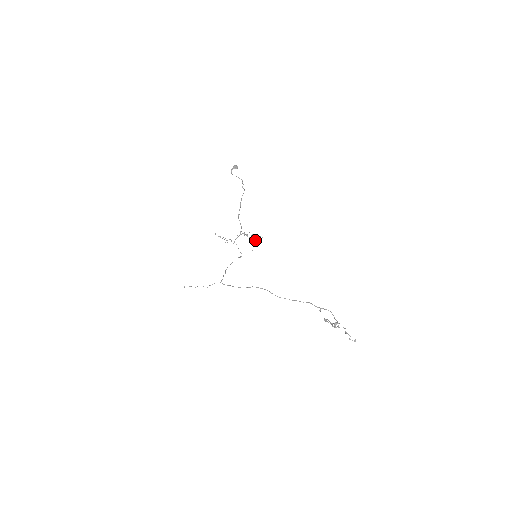
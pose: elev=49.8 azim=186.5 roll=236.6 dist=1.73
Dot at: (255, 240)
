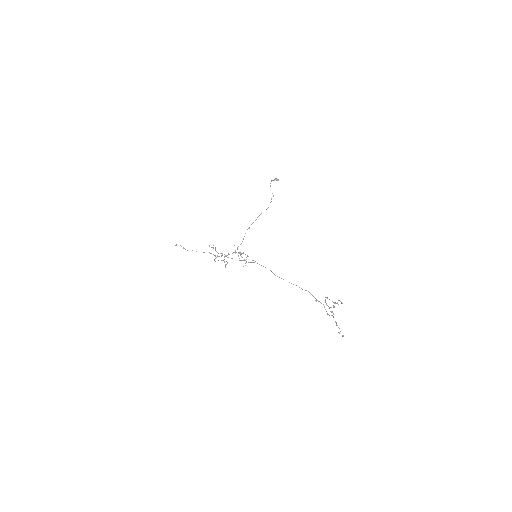
Dot at: (245, 263)
